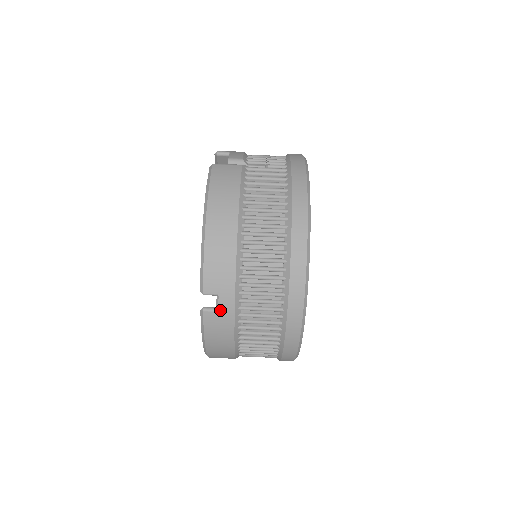
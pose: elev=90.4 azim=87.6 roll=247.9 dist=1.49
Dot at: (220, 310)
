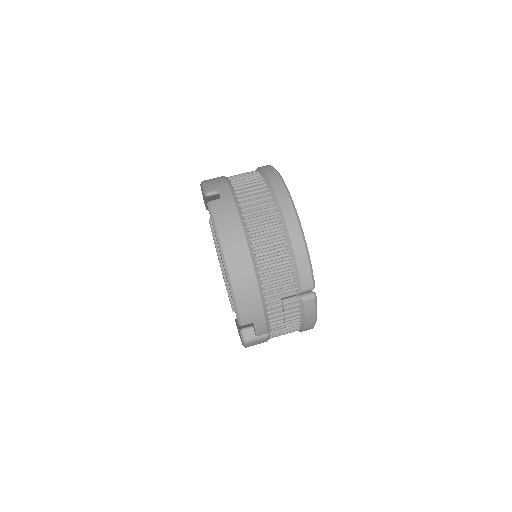
Dot at: (221, 197)
